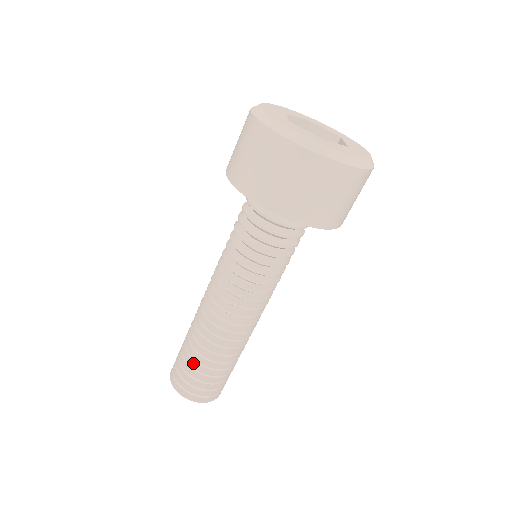
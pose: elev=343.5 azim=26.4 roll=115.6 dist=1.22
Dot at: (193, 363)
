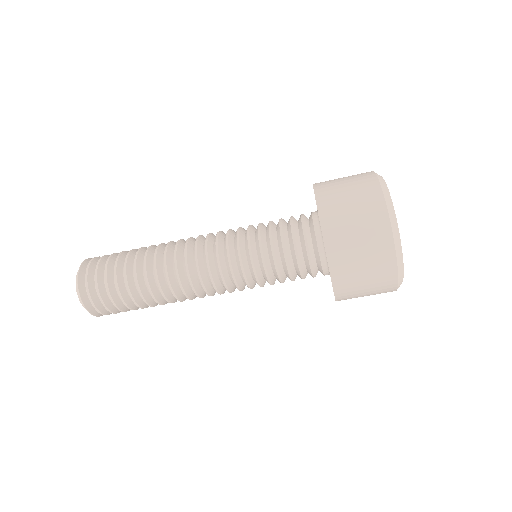
Dot at: (123, 290)
